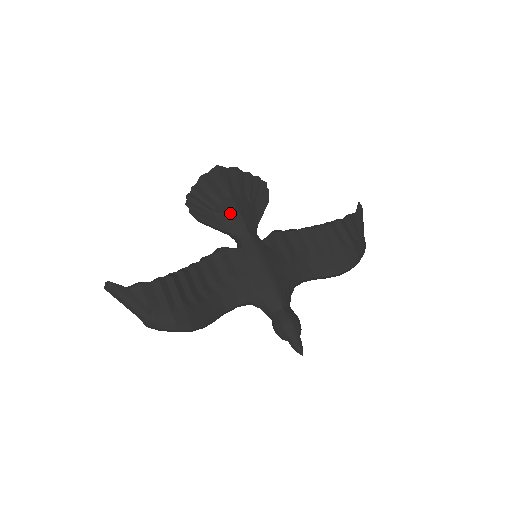
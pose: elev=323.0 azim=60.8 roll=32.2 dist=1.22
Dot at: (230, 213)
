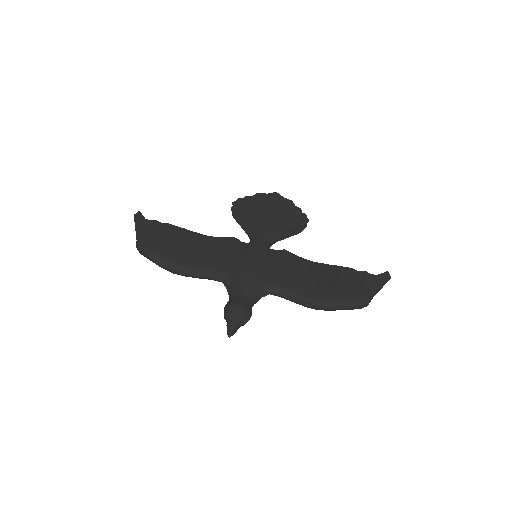
Dot at: (259, 220)
